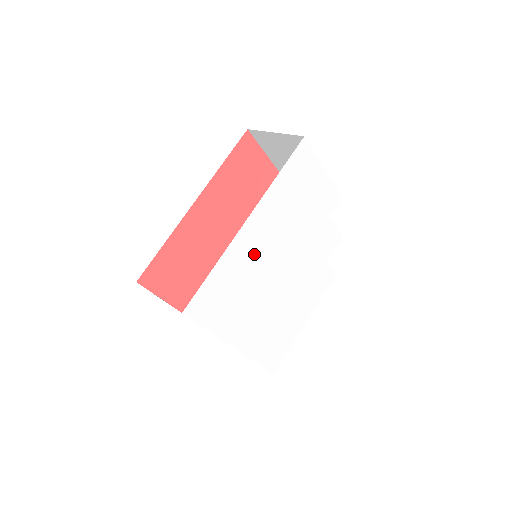
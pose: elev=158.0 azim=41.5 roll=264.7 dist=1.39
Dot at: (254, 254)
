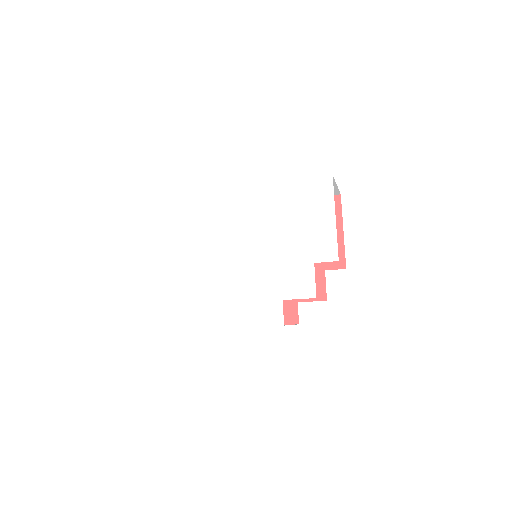
Dot at: (235, 215)
